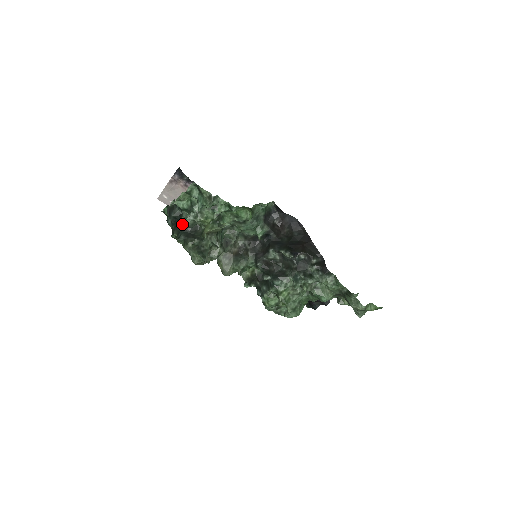
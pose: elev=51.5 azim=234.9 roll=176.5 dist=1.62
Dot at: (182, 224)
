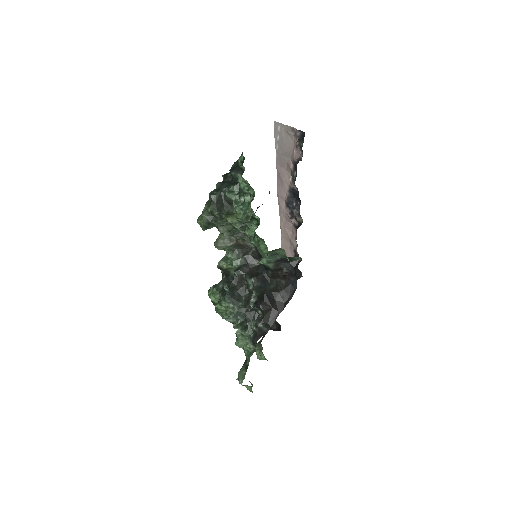
Dot at: (227, 189)
